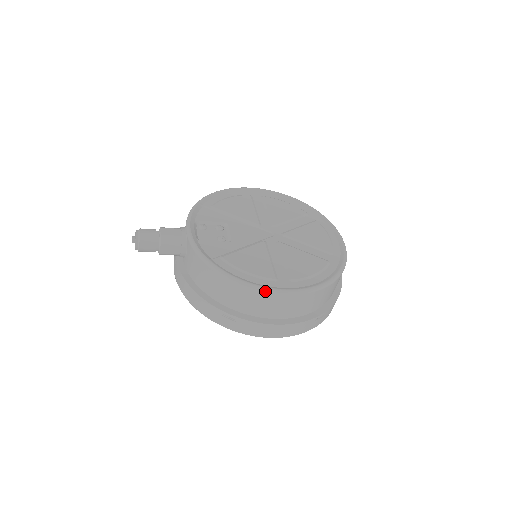
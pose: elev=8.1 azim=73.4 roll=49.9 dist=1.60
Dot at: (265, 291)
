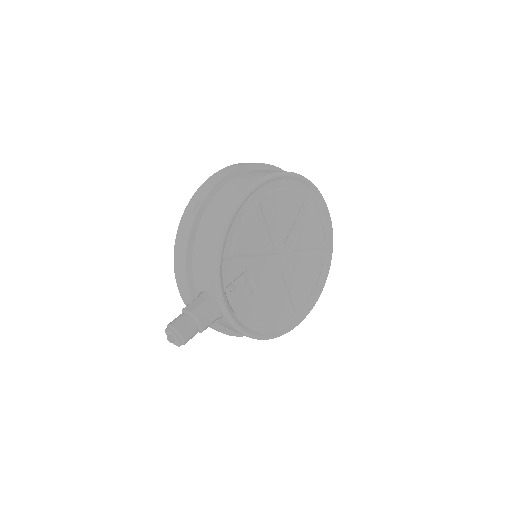
Dot at: occluded
